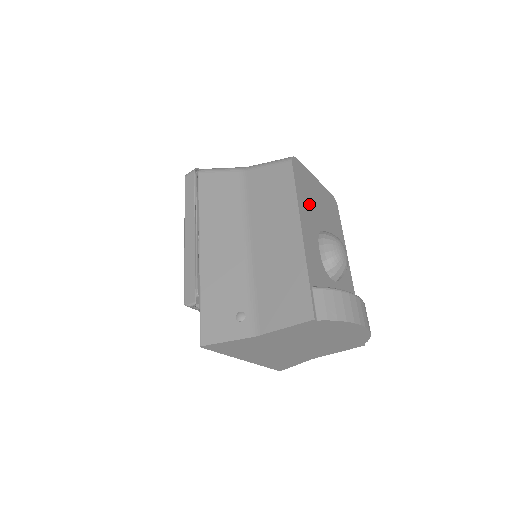
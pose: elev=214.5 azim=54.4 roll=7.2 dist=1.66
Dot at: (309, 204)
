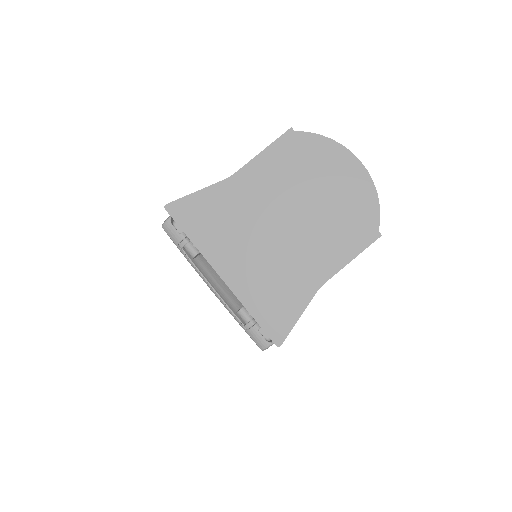
Dot at: occluded
